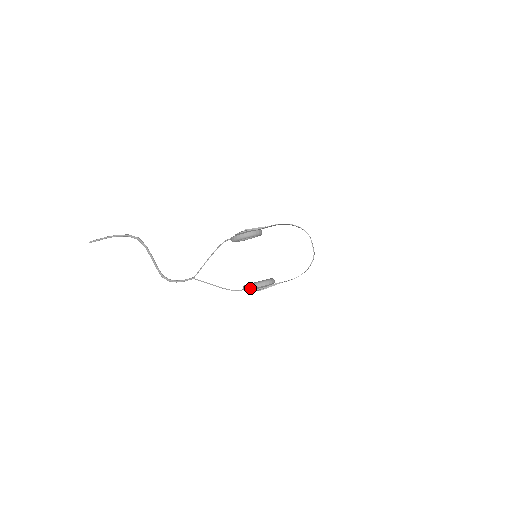
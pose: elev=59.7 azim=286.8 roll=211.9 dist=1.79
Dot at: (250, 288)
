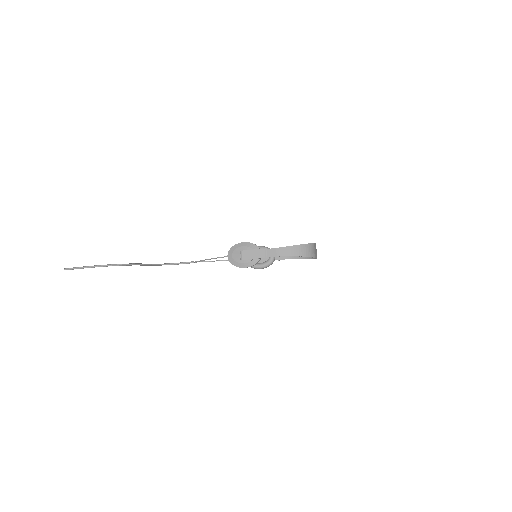
Dot at: occluded
